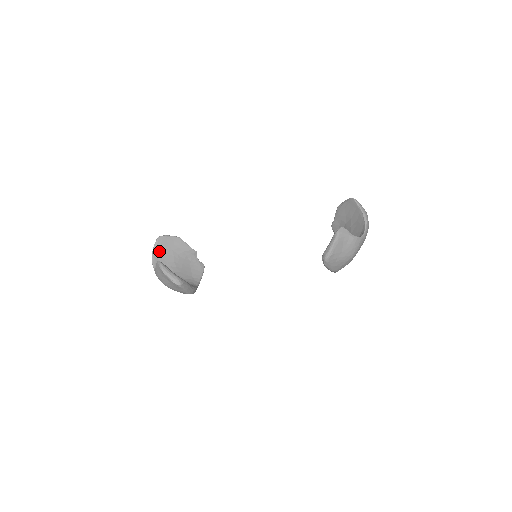
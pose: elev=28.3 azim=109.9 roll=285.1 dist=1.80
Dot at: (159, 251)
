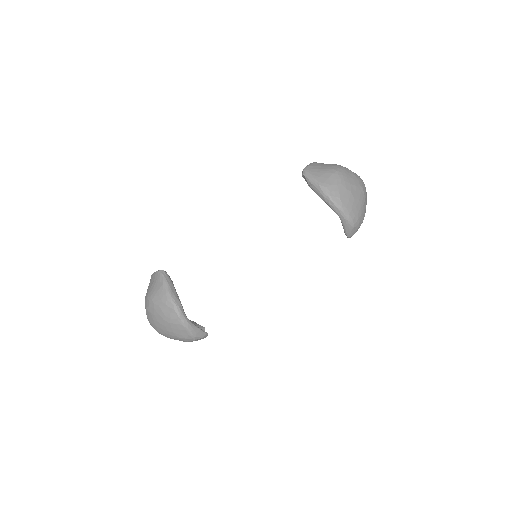
Dot at: occluded
